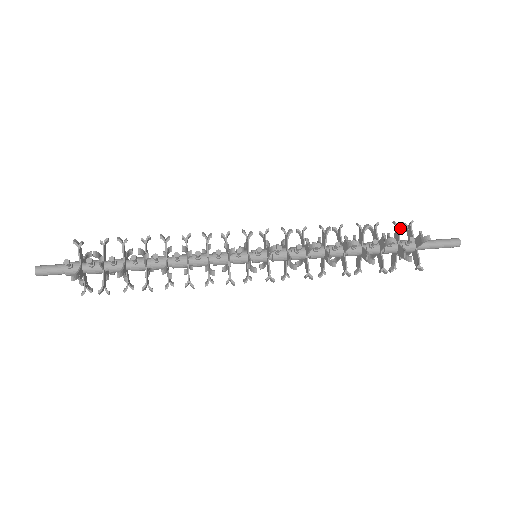
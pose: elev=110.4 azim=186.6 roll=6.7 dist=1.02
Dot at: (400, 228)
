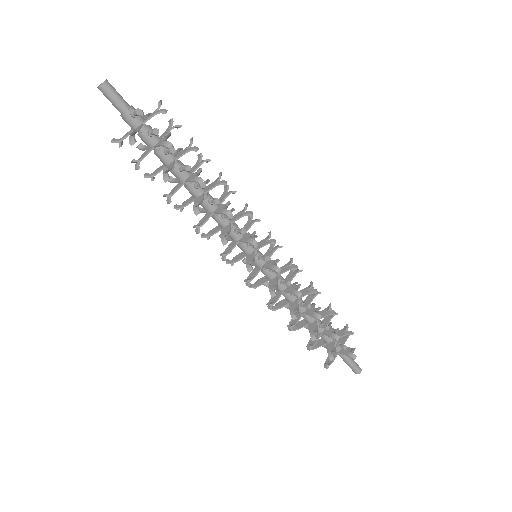
Dot at: (347, 333)
